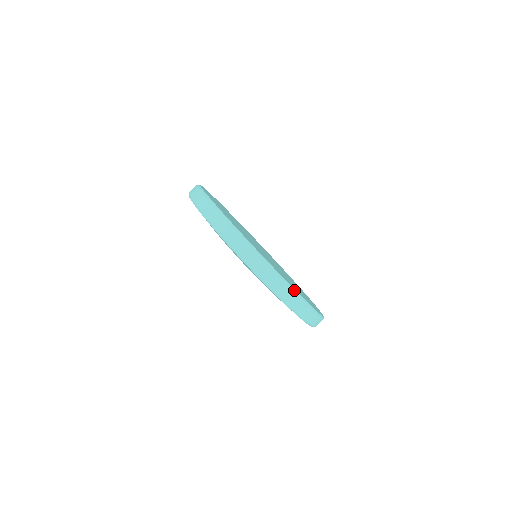
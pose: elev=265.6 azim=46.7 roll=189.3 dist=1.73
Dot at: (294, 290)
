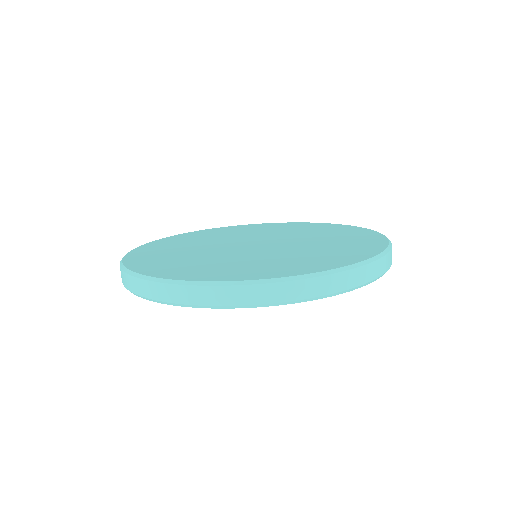
Dot at: (163, 280)
